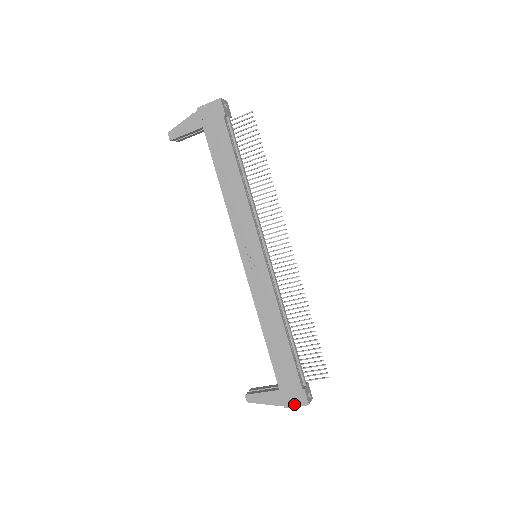
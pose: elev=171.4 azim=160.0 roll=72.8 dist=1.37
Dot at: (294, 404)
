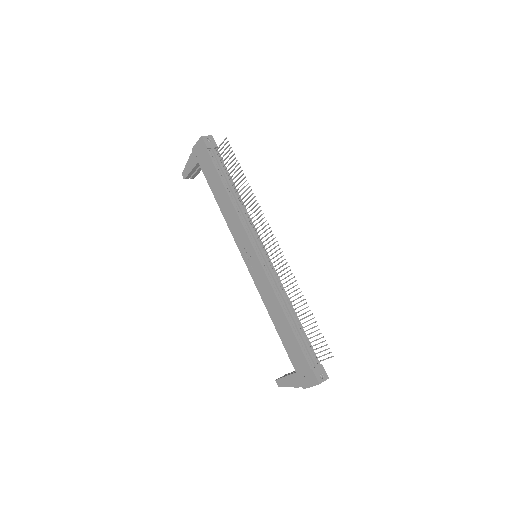
Dot at: (309, 384)
